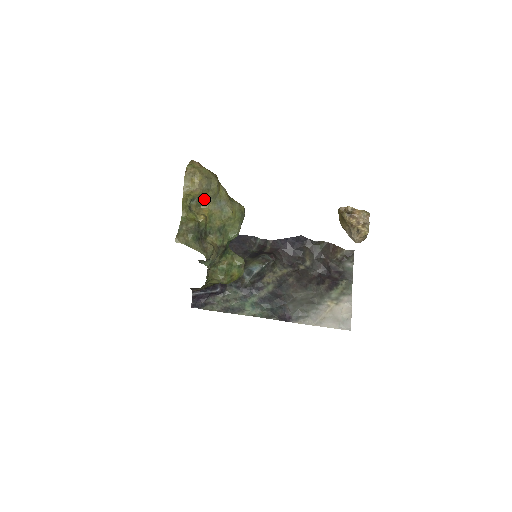
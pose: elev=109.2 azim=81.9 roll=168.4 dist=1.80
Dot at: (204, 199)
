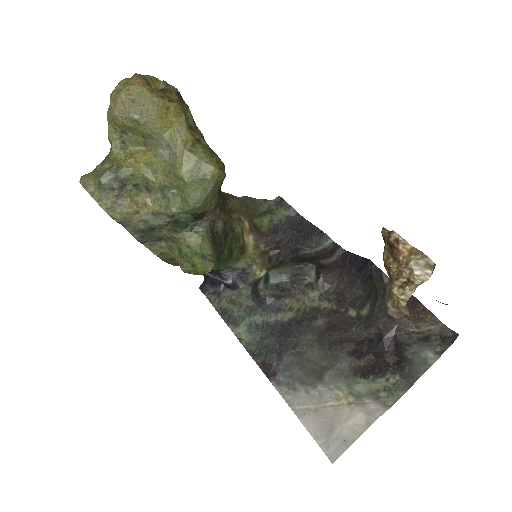
Dot at: (144, 136)
